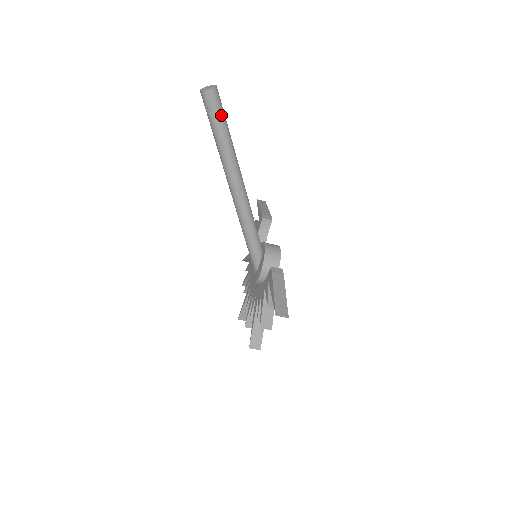
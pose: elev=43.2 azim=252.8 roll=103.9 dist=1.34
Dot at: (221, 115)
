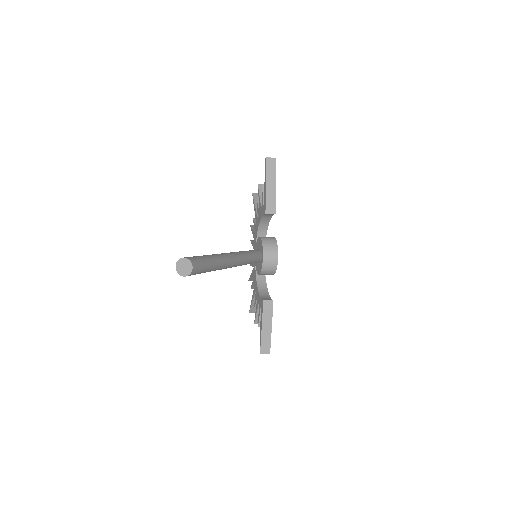
Dot at: (202, 272)
